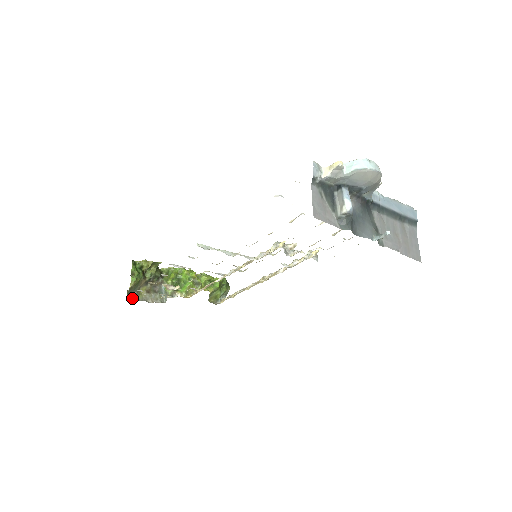
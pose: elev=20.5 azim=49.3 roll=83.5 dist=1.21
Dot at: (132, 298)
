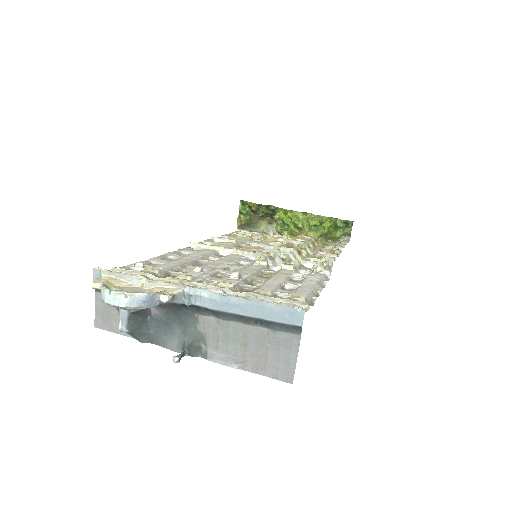
Dot at: (252, 229)
